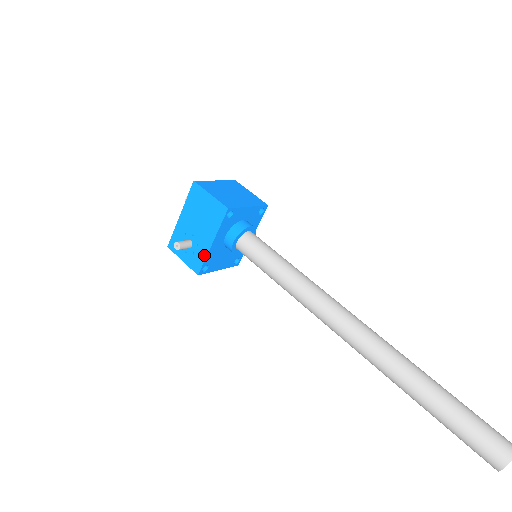
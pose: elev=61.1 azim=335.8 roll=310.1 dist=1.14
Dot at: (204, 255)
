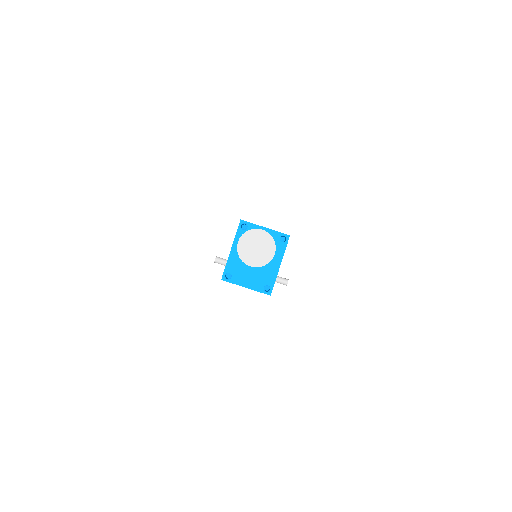
Dot at: (227, 262)
